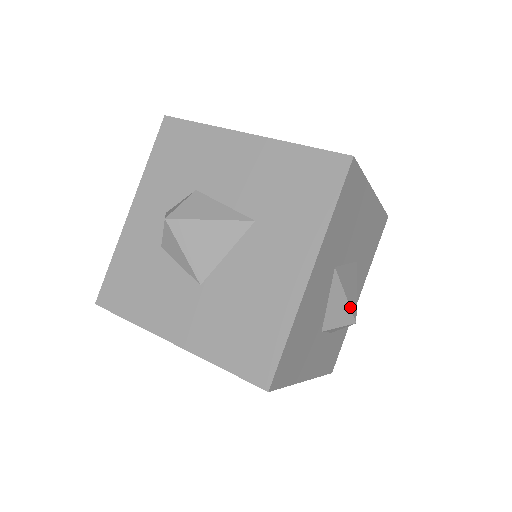
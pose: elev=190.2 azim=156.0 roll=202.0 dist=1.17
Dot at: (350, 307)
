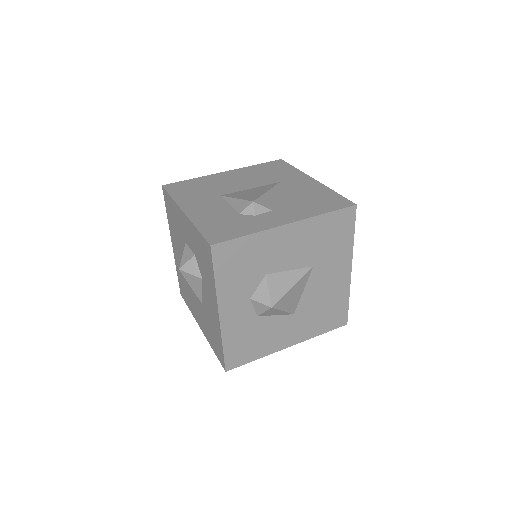
Dot at: occluded
